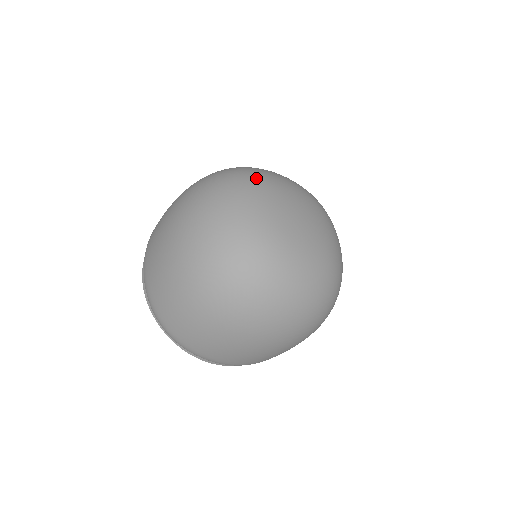
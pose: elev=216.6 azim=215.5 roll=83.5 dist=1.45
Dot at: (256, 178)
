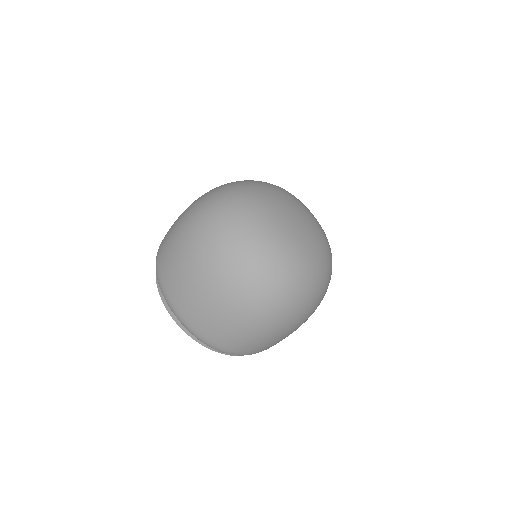
Dot at: occluded
